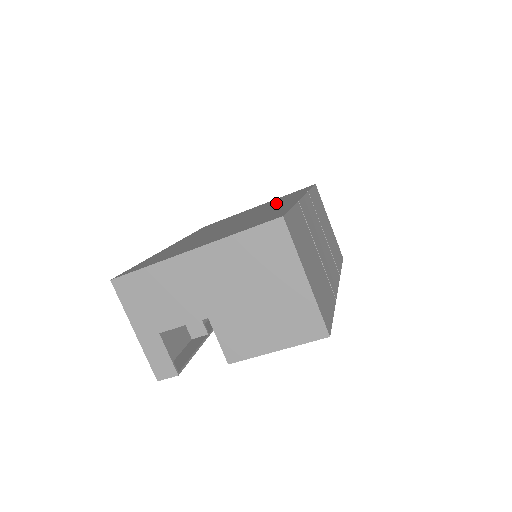
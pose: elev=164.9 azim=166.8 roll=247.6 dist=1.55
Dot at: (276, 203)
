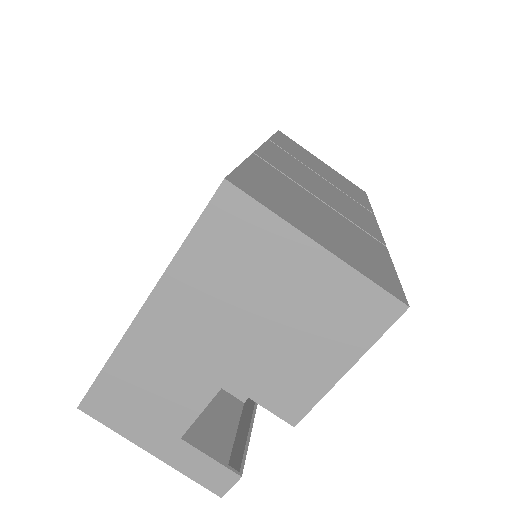
Dot at: occluded
